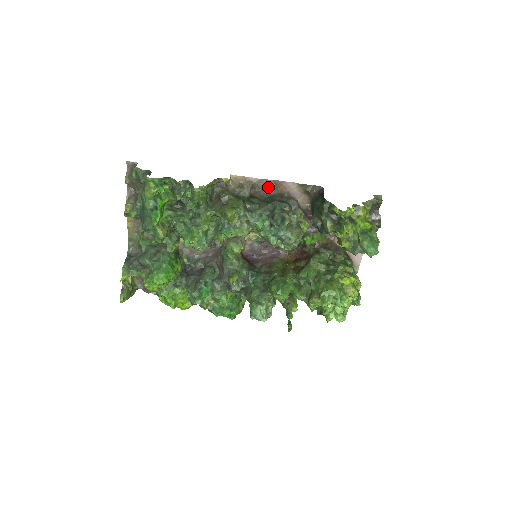
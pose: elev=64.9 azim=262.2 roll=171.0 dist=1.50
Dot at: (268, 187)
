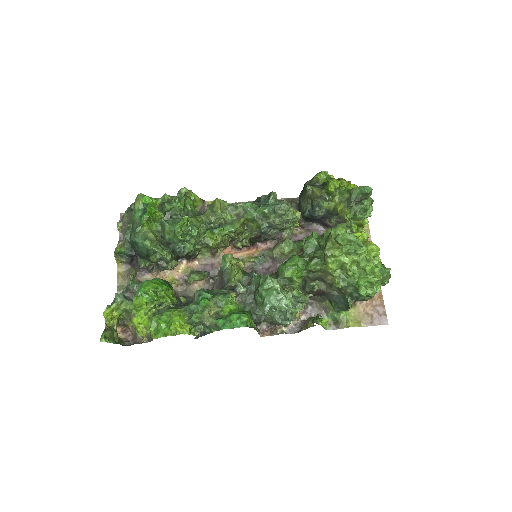
Dot at: occluded
